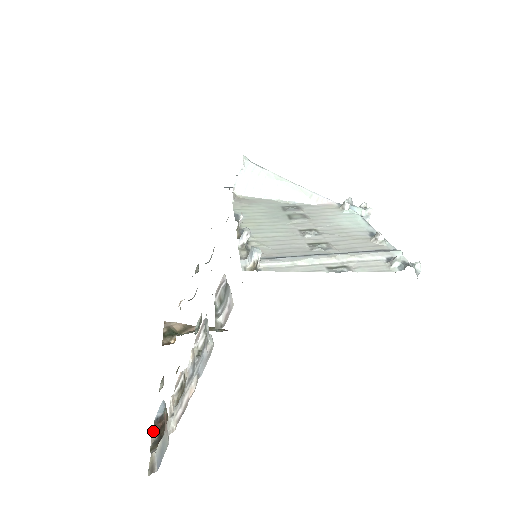
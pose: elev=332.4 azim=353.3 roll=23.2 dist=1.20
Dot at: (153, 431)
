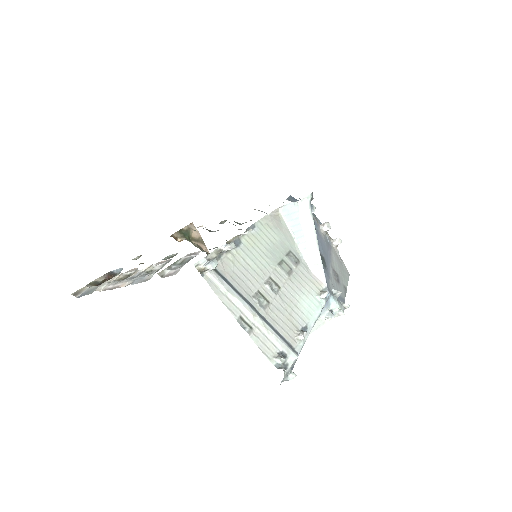
Dot at: (103, 276)
